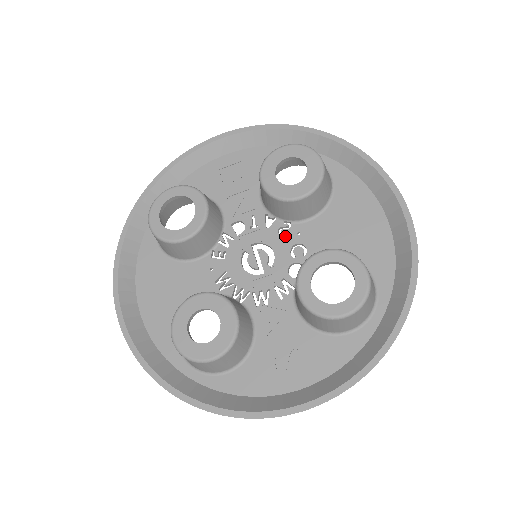
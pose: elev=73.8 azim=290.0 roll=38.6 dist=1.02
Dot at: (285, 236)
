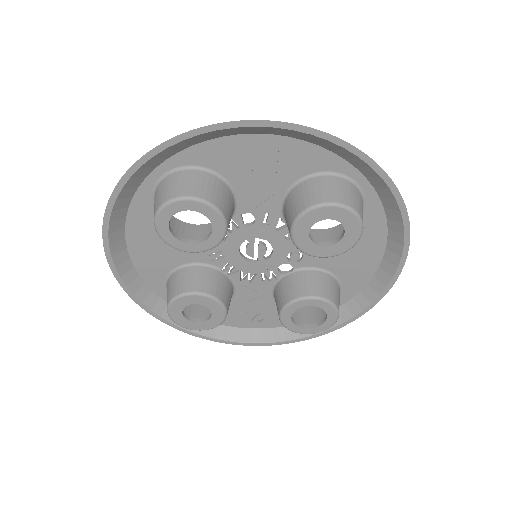
Dot at: (290, 243)
